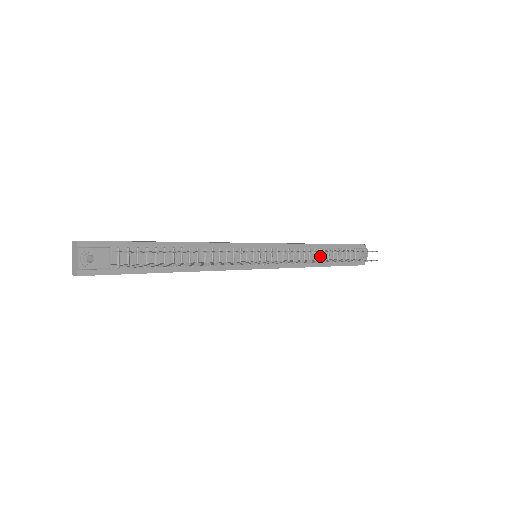
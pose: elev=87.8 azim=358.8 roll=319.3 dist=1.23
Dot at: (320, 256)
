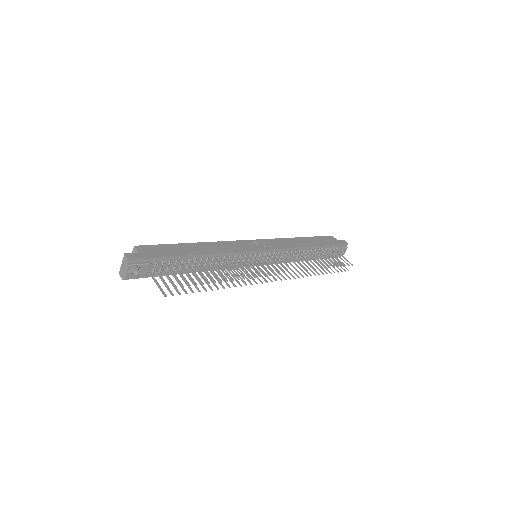
Dot at: (306, 254)
